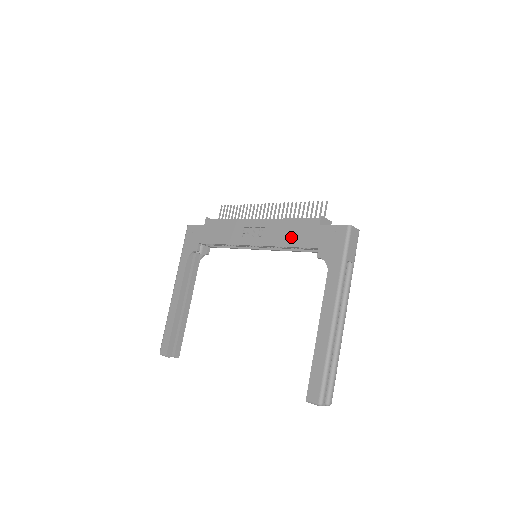
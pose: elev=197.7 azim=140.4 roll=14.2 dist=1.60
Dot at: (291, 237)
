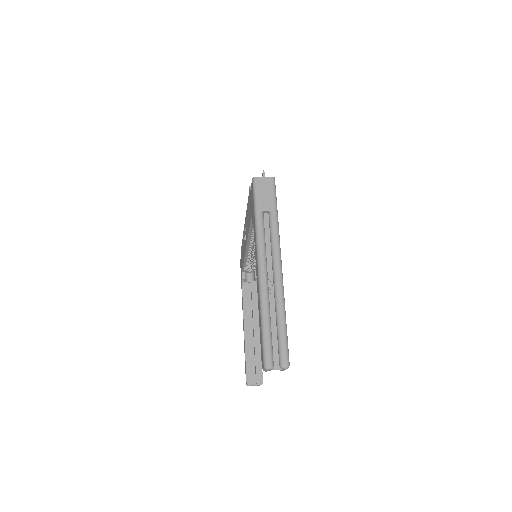
Dot at: (248, 221)
